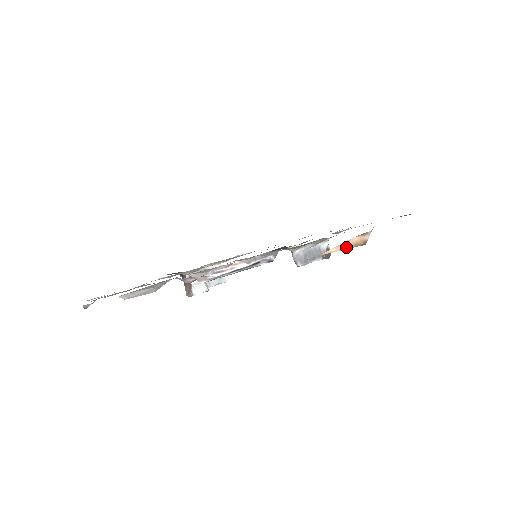
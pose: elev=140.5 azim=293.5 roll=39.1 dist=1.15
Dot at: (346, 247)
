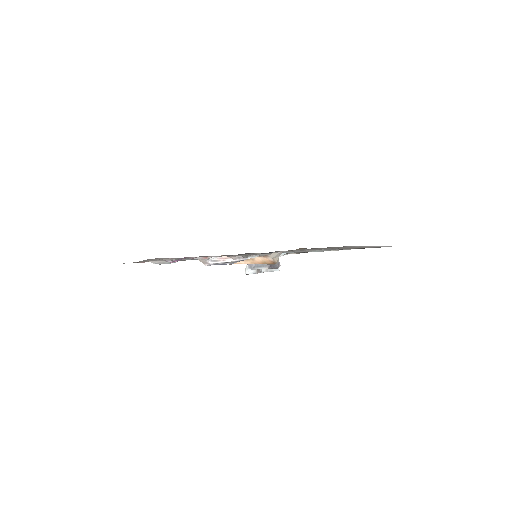
Dot at: (254, 263)
